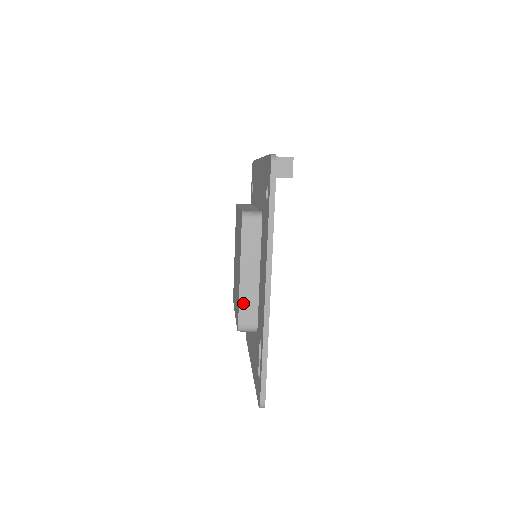
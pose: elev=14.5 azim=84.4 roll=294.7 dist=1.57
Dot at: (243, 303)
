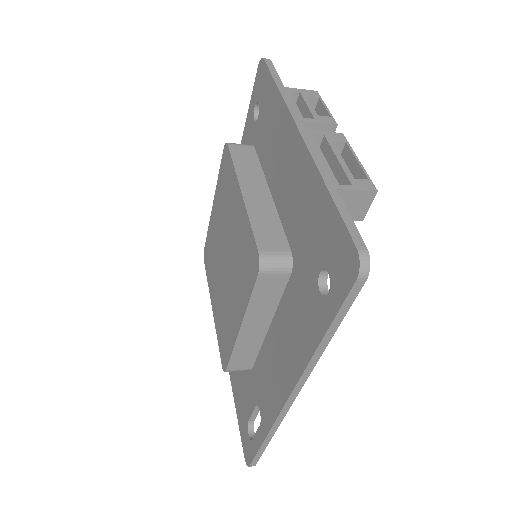
Dot at: (238, 353)
